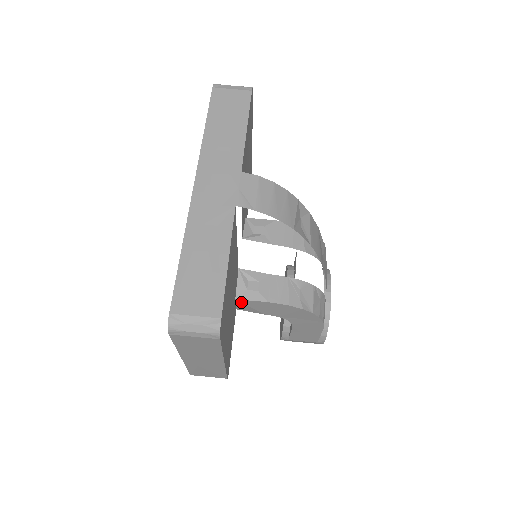
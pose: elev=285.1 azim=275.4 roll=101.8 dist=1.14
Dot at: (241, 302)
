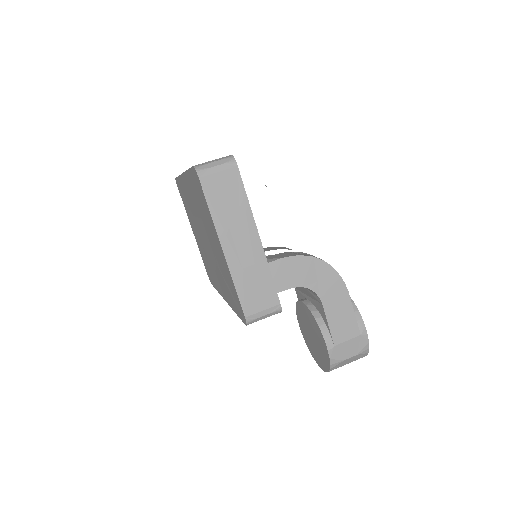
Dot at: occluded
